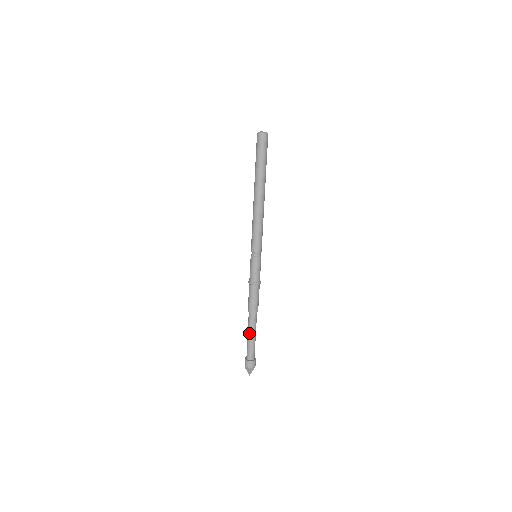
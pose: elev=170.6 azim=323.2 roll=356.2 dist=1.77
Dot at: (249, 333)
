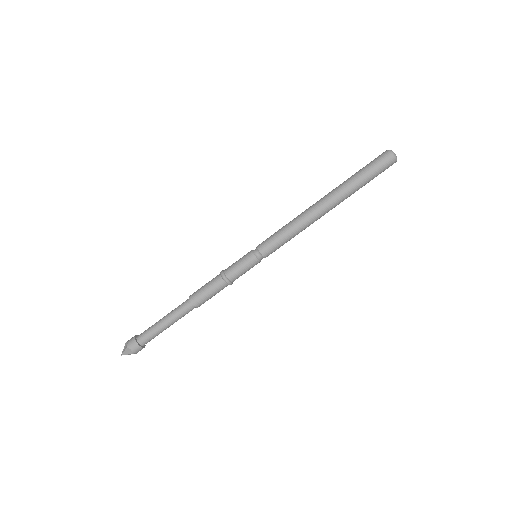
Dot at: (169, 321)
